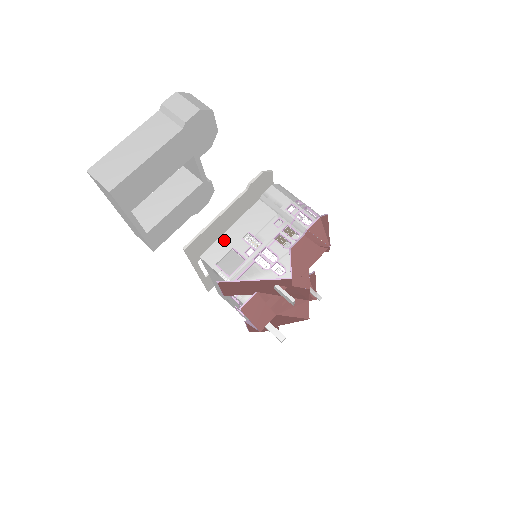
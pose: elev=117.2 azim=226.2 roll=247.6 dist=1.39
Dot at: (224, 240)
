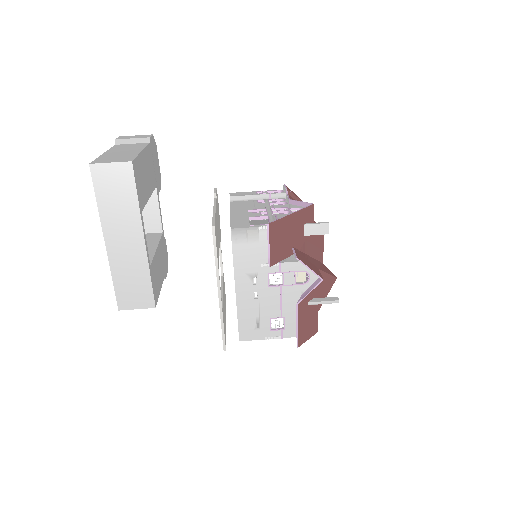
Dot at: (236, 218)
